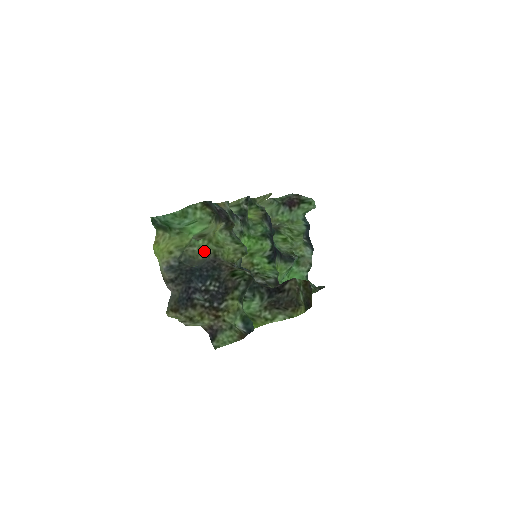
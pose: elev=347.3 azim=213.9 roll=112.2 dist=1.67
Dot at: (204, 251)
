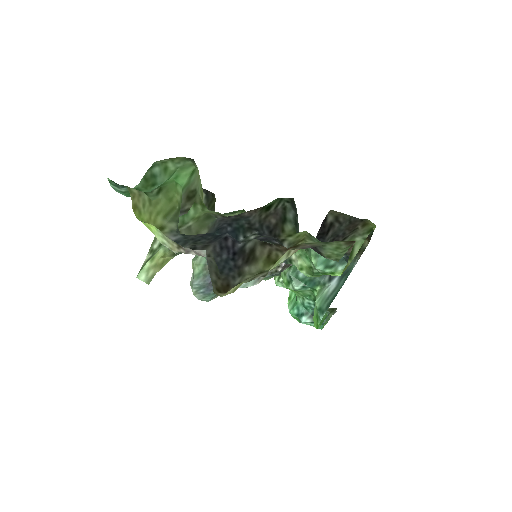
Dot at: (206, 213)
